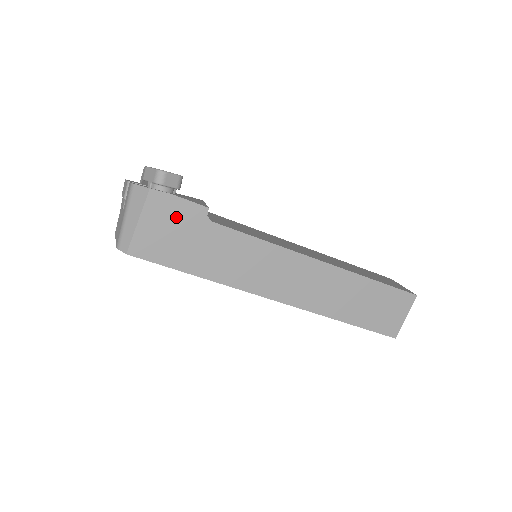
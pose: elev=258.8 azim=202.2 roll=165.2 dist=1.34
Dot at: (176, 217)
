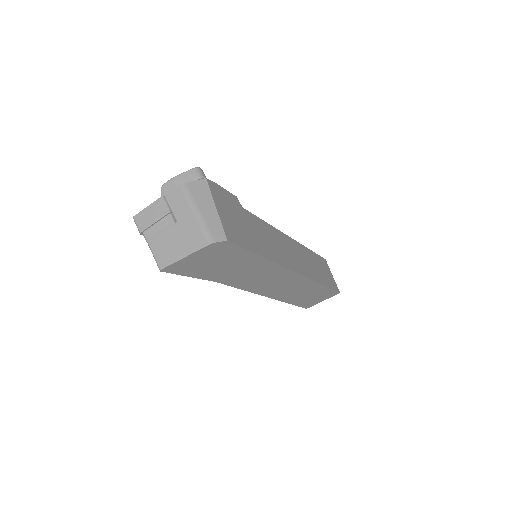
Dot at: (229, 204)
